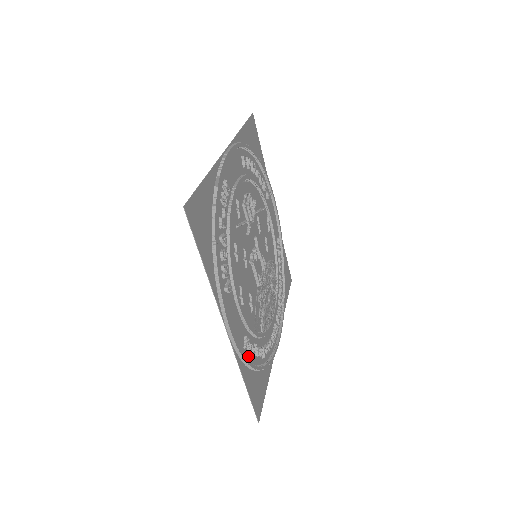
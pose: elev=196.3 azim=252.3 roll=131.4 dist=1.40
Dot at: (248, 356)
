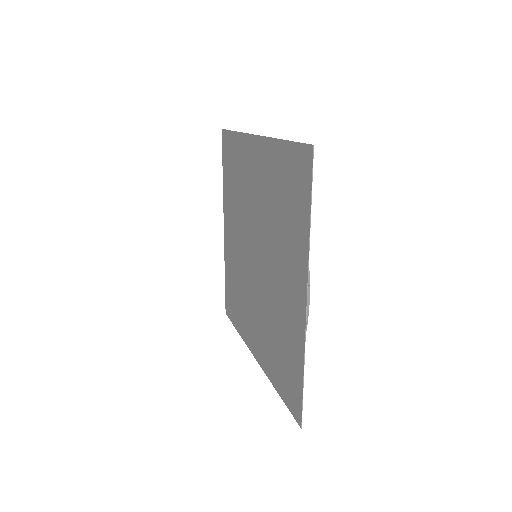
Dot at: (241, 318)
